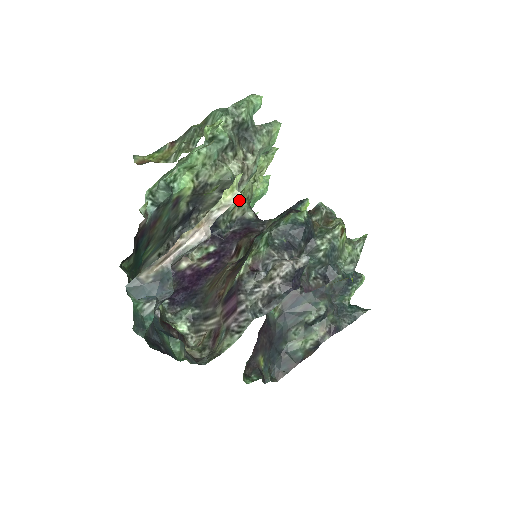
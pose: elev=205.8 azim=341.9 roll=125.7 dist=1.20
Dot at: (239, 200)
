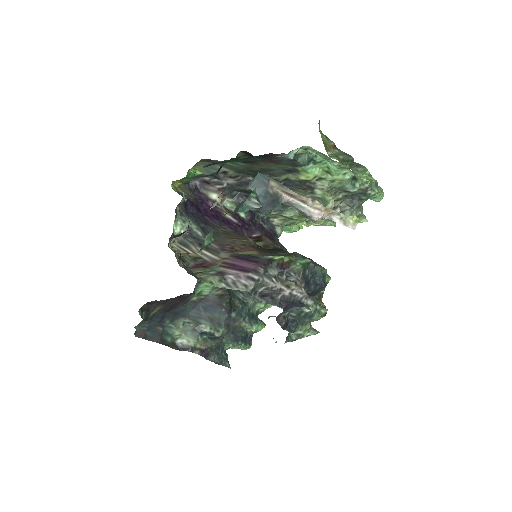
Dot at: (294, 218)
